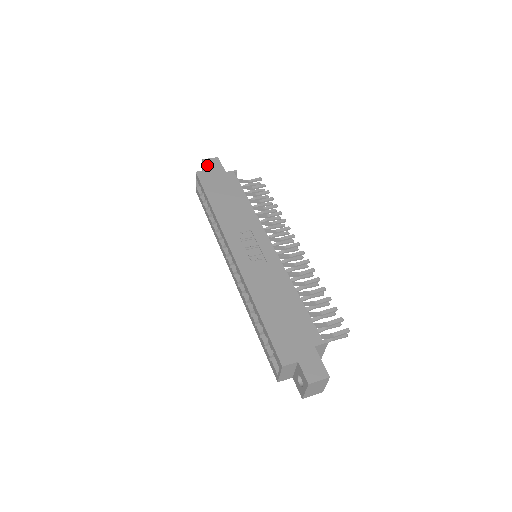
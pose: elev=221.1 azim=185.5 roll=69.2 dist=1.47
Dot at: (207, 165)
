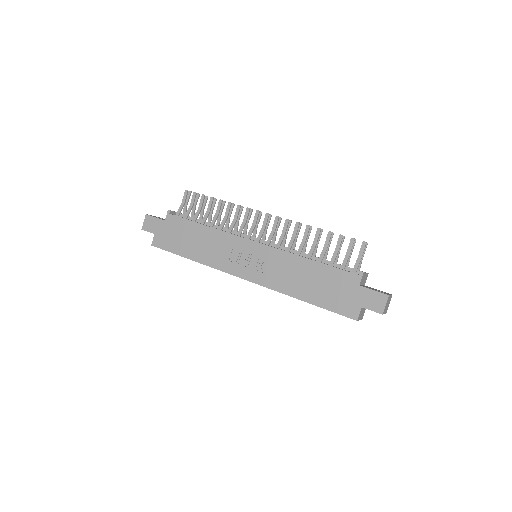
Dot at: (149, 231)
